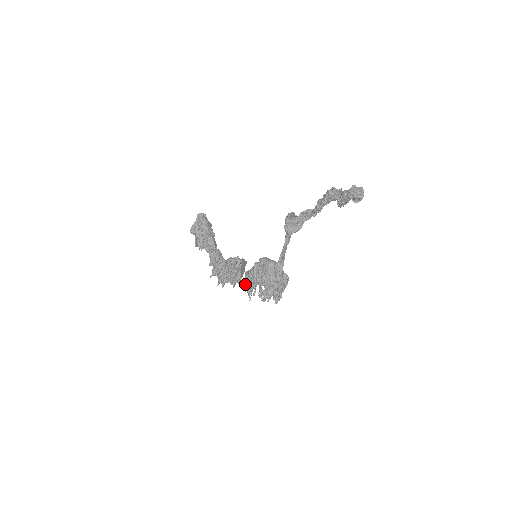
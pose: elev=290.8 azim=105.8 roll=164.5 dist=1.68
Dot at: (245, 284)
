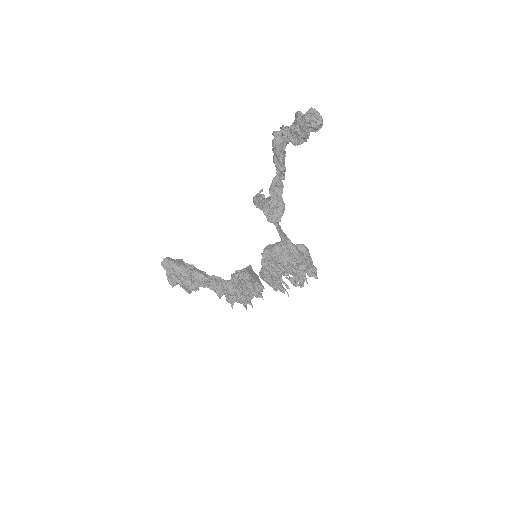
Dot at: (270, 286)
